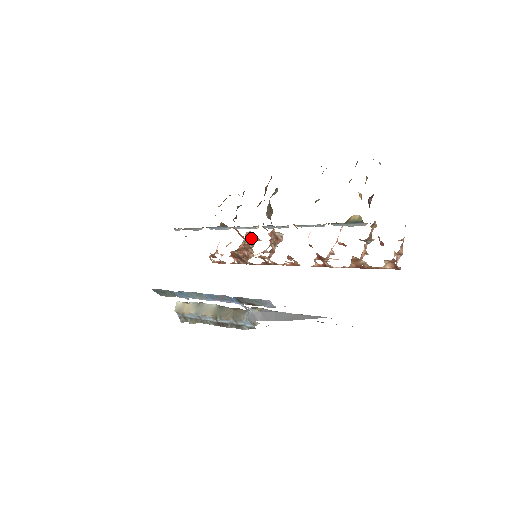
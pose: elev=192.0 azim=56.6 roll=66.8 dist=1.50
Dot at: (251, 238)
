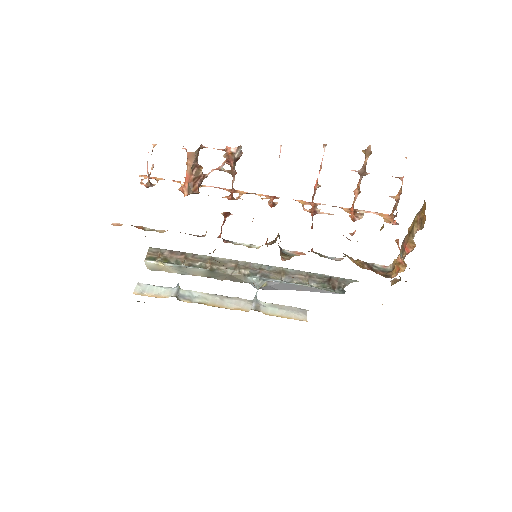
Dot at: (196, 158)
